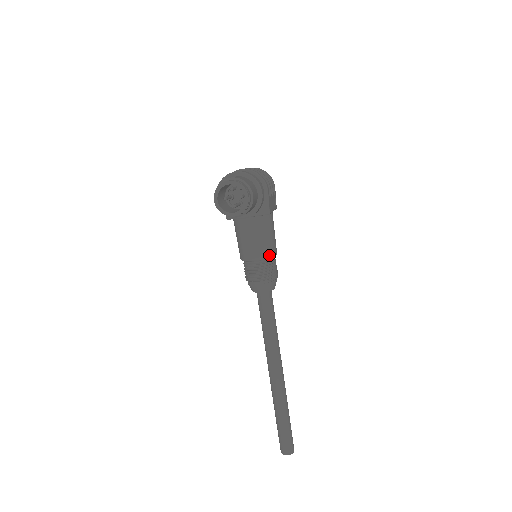
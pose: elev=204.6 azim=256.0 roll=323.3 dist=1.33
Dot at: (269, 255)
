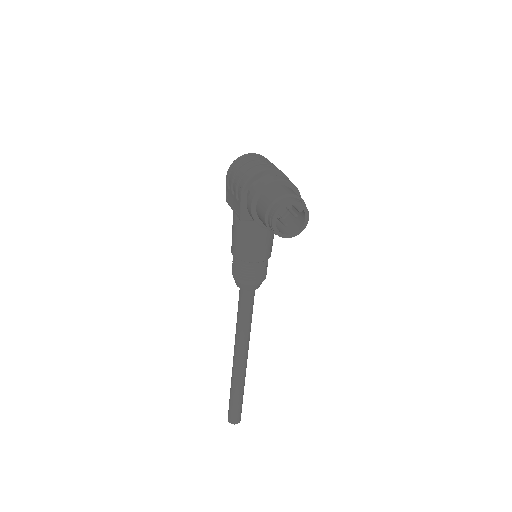
Dot at: (269, 255)
